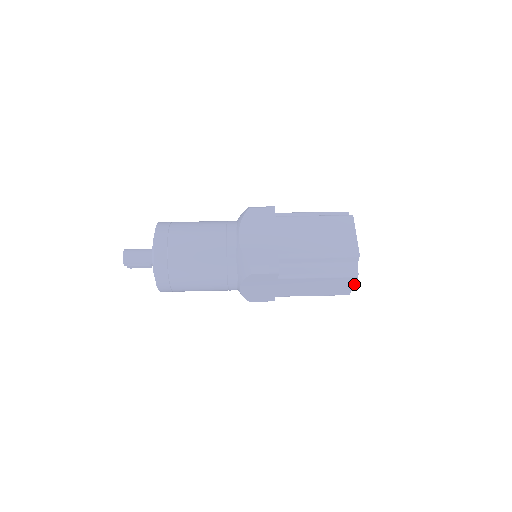
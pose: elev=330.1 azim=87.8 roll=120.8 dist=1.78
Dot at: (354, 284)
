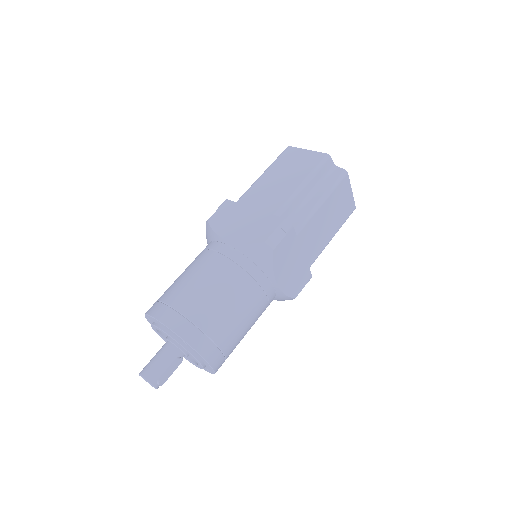
Dot at: (350, 187)
